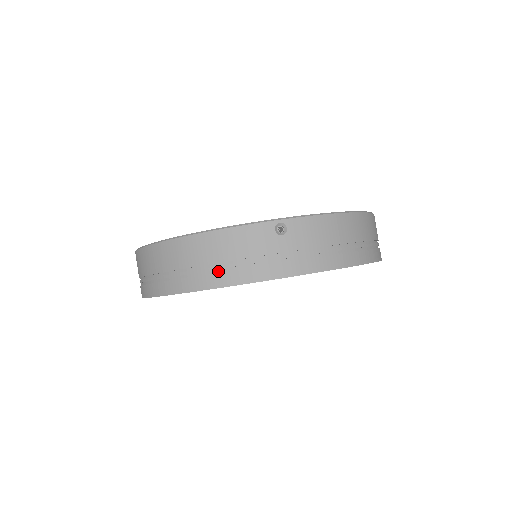
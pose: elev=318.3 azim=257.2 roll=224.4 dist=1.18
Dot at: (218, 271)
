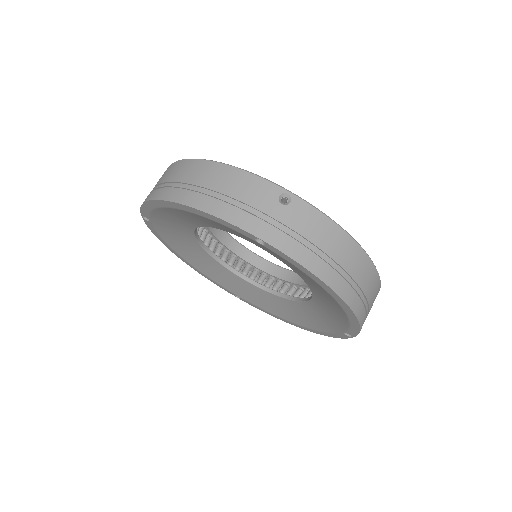
Dot at: (209, 197)
